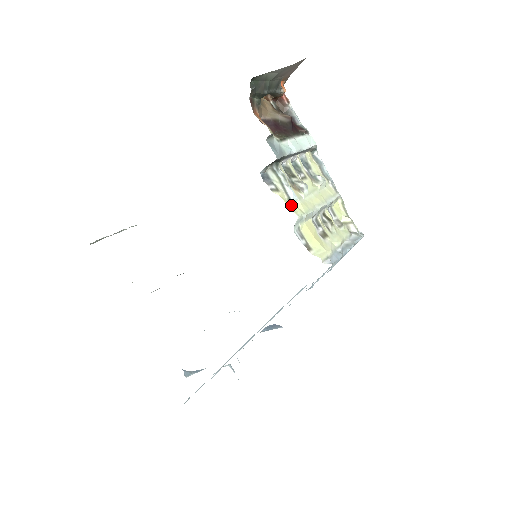
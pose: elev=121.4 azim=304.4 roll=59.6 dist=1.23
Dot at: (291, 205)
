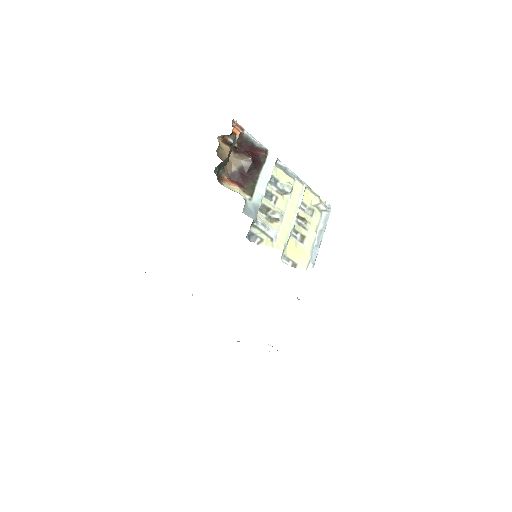
Dot at: (274, 243)
